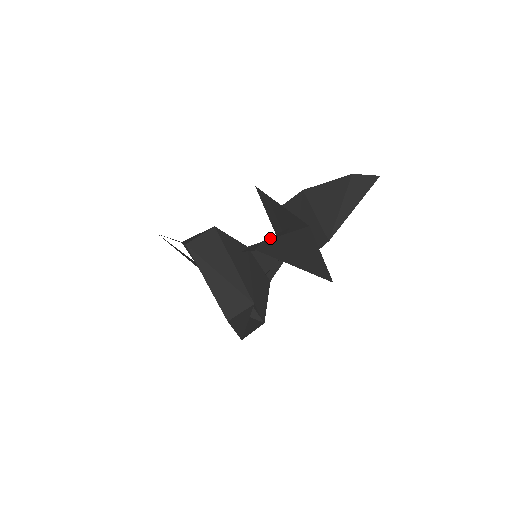
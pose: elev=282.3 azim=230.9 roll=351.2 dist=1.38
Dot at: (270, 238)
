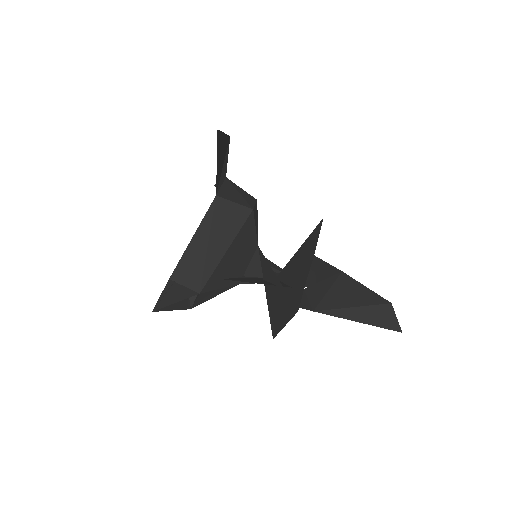
Dot at: occluded
